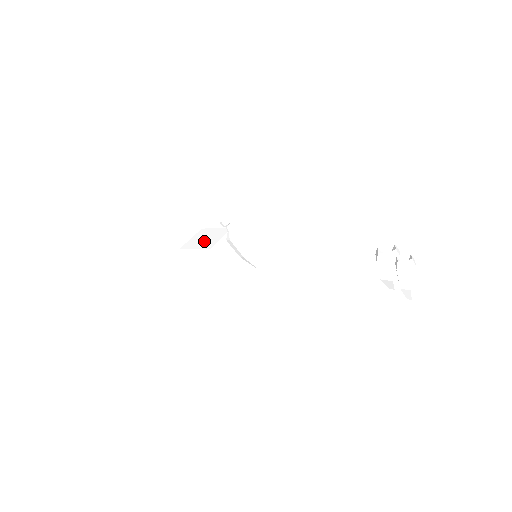
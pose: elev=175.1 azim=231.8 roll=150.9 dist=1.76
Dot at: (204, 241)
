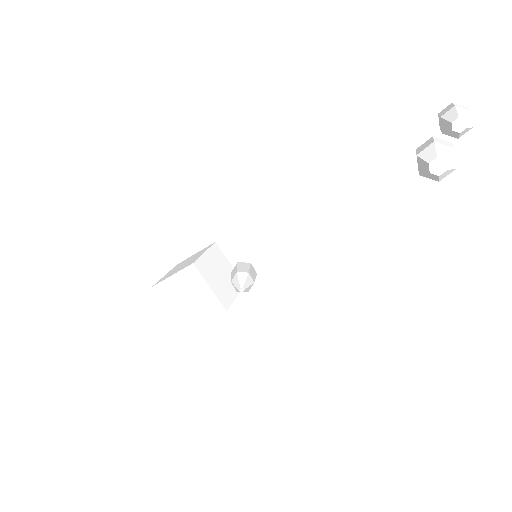
Dot at: occluded
